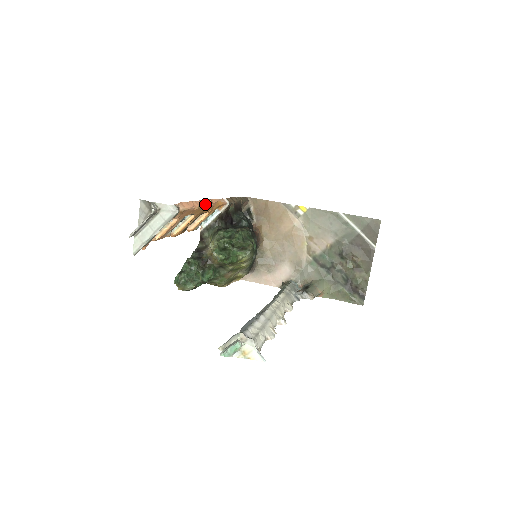
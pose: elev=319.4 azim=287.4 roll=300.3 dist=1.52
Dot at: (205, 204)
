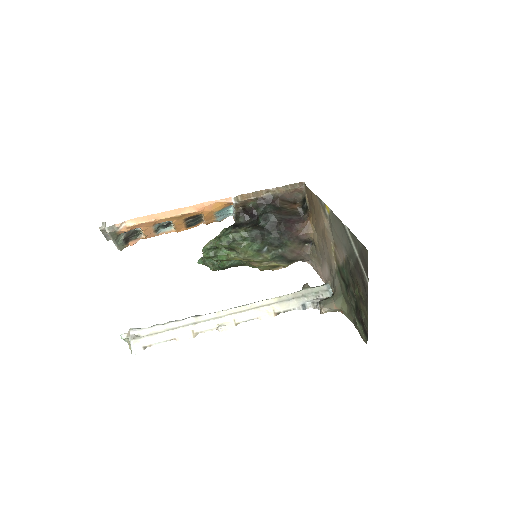
Dot at: (179, 212)
